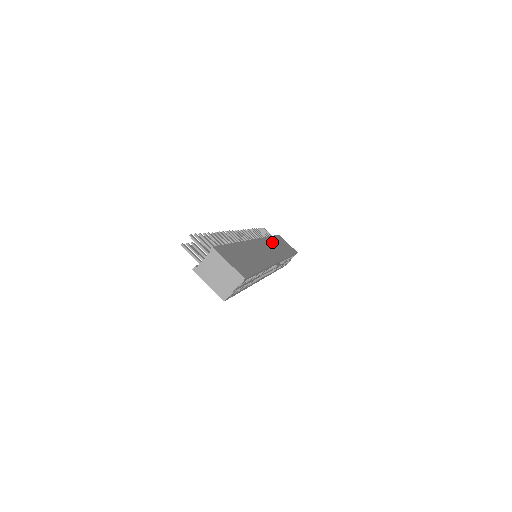
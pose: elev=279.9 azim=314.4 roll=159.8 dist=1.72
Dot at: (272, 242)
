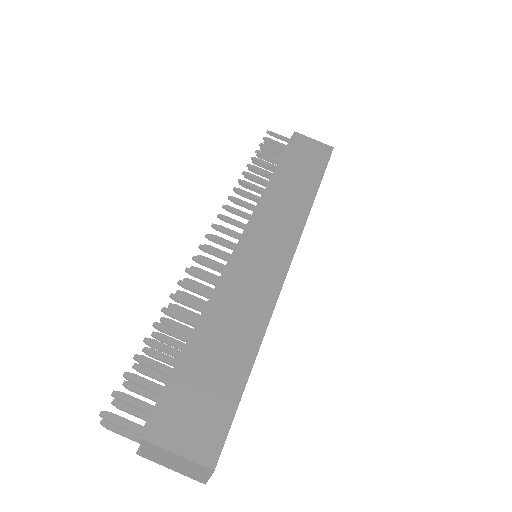
Dot at: (279, 188)
